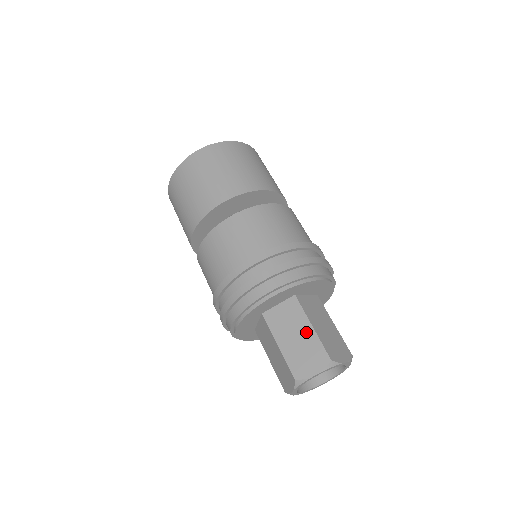
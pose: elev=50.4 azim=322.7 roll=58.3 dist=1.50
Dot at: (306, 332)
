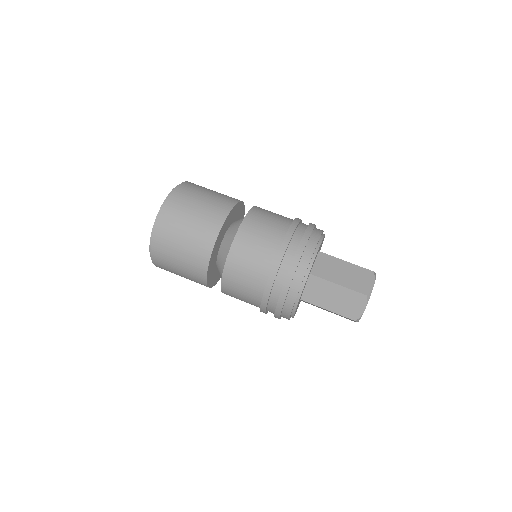
Dot at: (346, 266)
